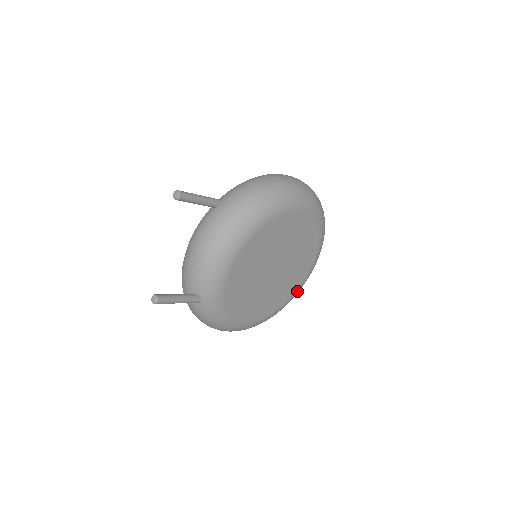
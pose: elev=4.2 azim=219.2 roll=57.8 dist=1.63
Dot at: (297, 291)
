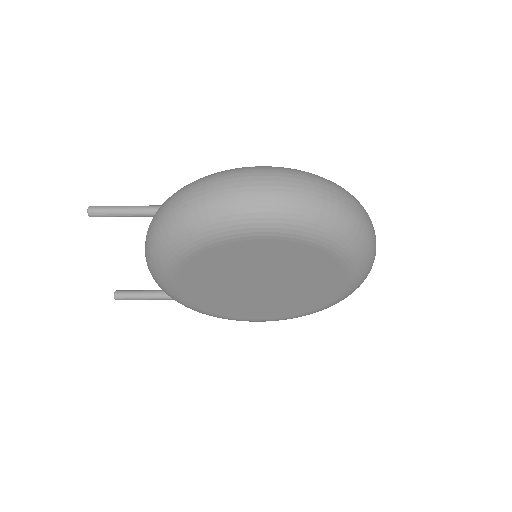
Dot at: (336, 299)
